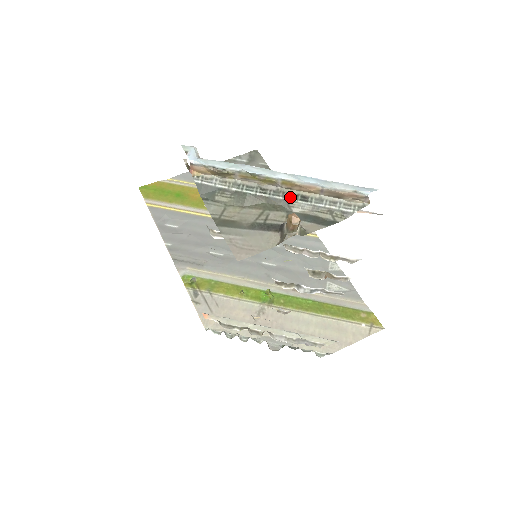
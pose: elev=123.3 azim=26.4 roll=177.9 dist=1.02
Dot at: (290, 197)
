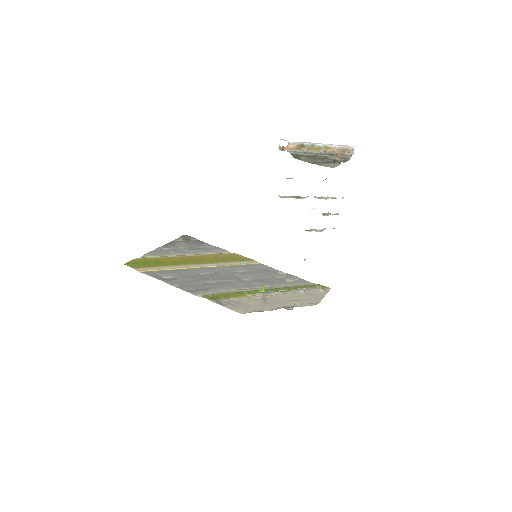
Dot at: (327, 155)
